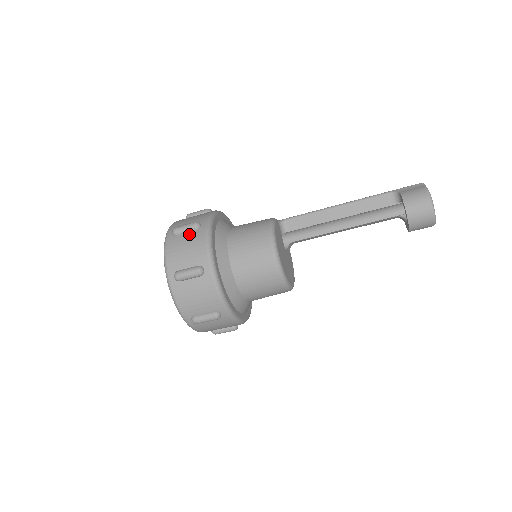
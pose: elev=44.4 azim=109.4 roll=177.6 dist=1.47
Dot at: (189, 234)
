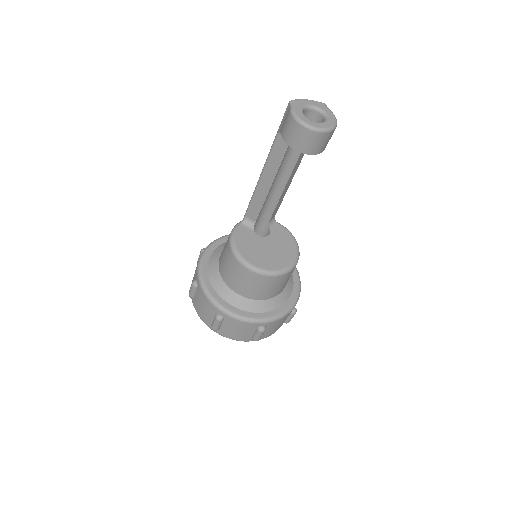
Dot at: (196, 293)
